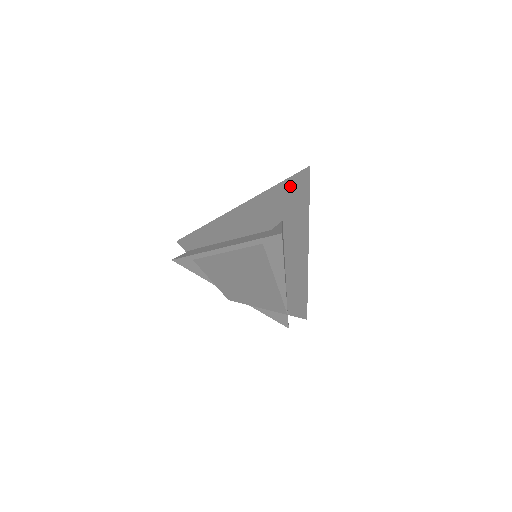
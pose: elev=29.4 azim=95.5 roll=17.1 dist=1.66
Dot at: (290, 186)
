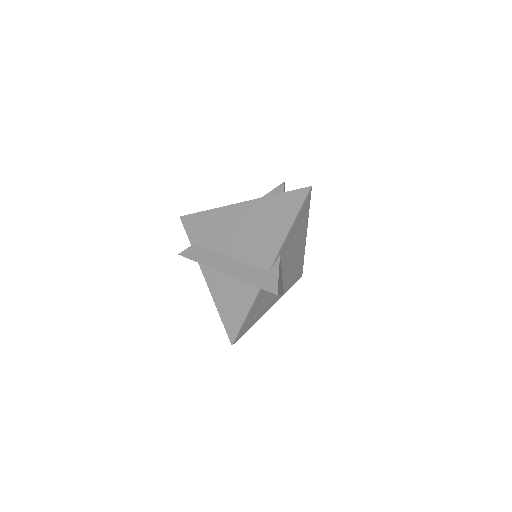
Dot at: (289, 210)
